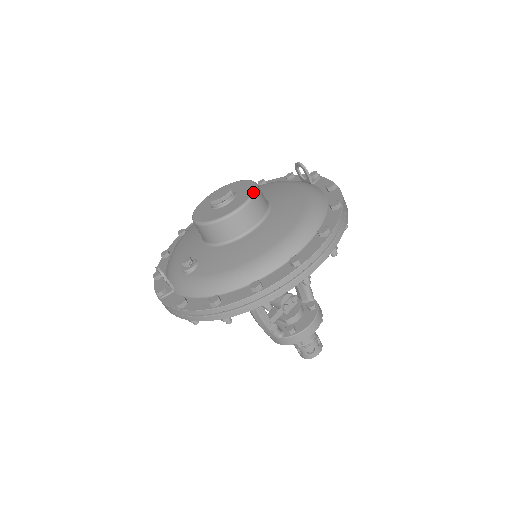
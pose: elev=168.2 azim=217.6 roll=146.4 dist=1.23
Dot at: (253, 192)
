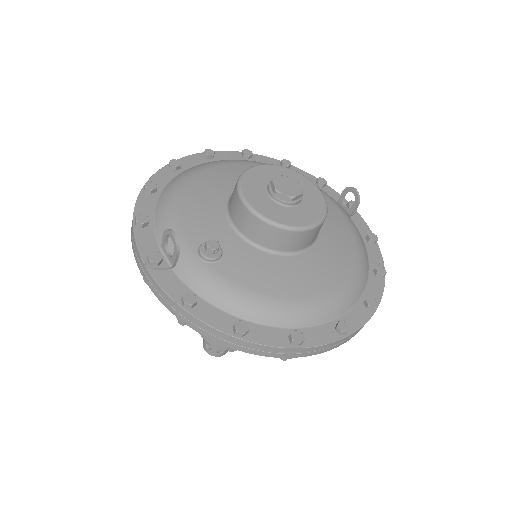
Dot at: (326, 212)
